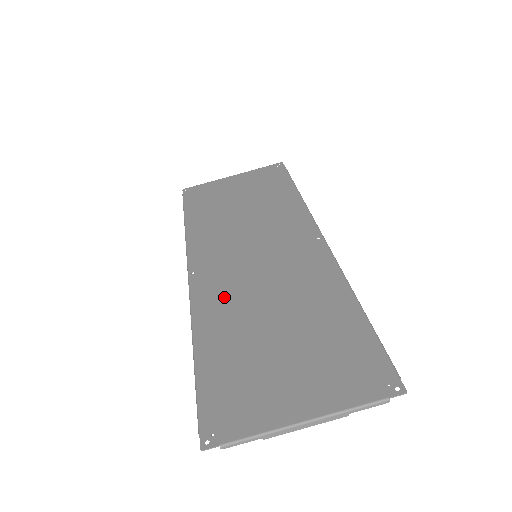
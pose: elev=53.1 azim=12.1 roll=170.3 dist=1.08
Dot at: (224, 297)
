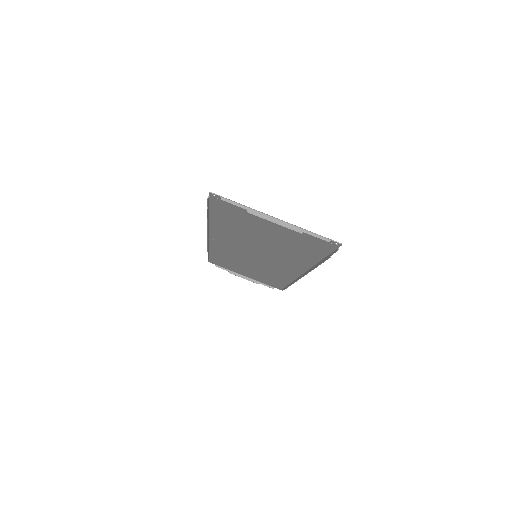
Dot at: (233, 237)
